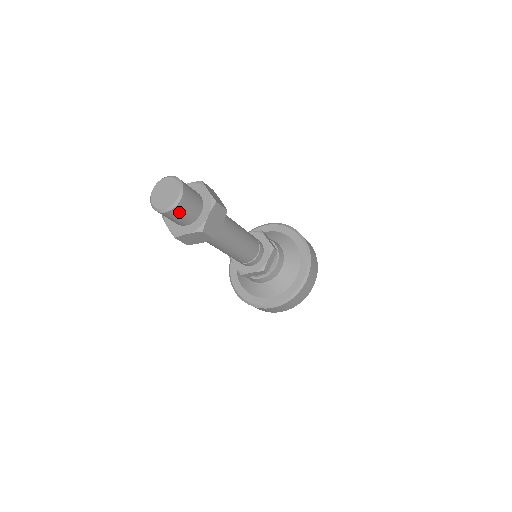
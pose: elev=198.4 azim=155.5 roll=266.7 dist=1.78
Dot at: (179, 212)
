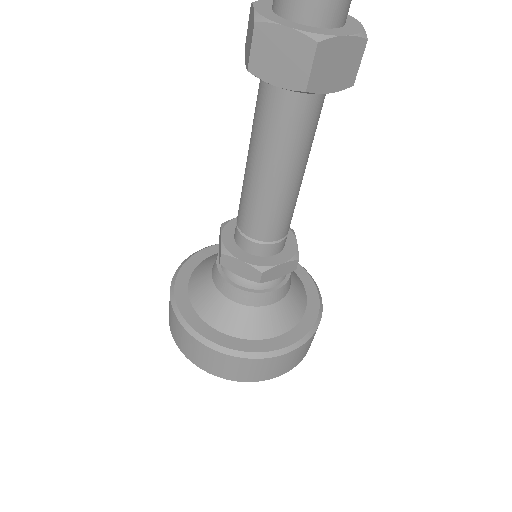
Dot at: out of frame
